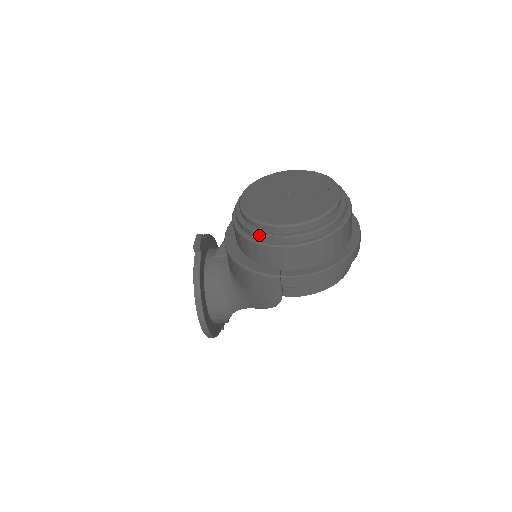
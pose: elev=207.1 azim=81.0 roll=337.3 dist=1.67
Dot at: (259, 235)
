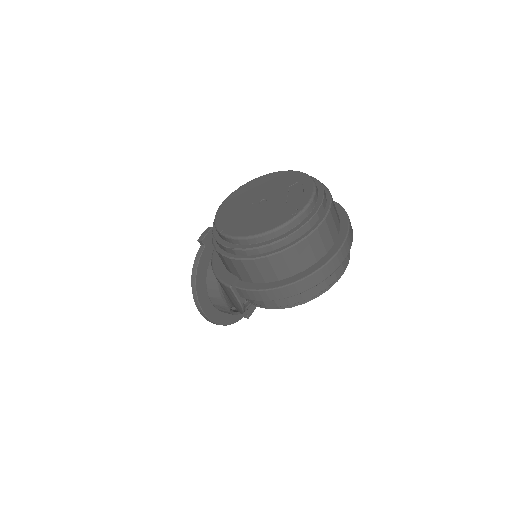
Dot at: (217, 242)
